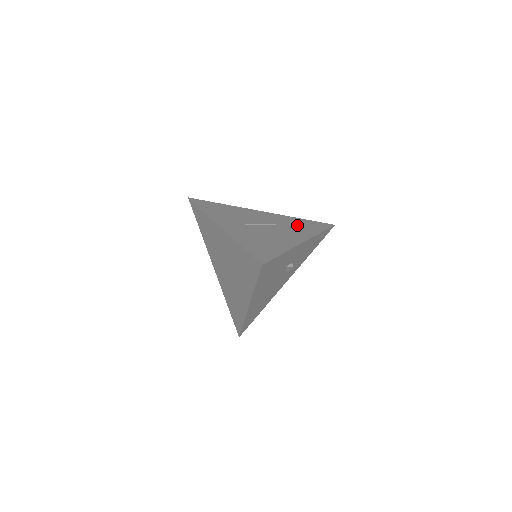
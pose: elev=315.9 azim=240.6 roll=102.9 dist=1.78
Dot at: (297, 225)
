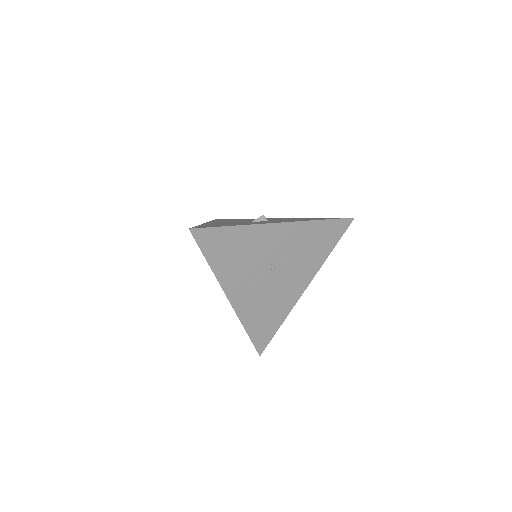
Dot at: (311, 247)
